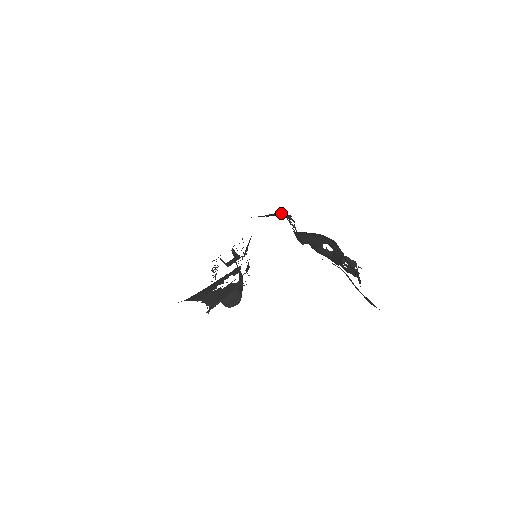
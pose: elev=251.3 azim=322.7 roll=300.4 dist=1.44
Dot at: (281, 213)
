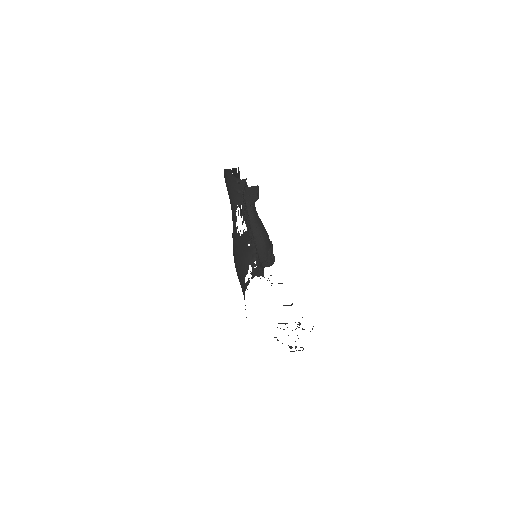
Dot at: occluded
